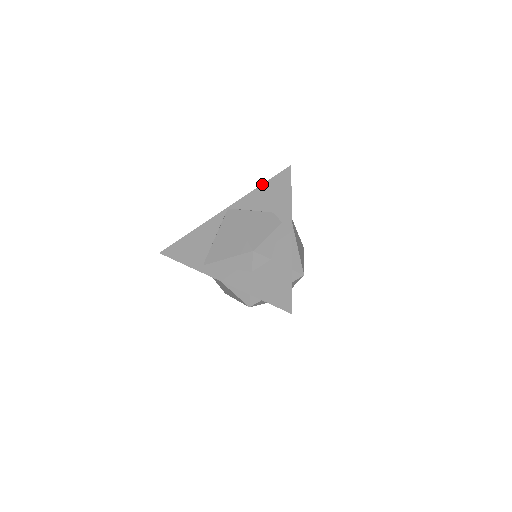
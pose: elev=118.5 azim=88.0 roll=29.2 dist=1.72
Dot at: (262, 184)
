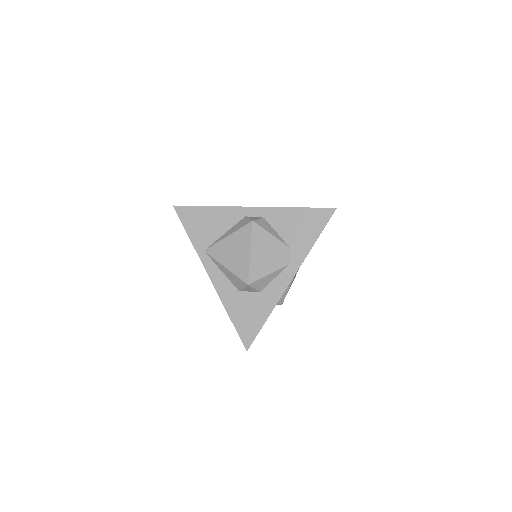
Dot at: (299, 207)
